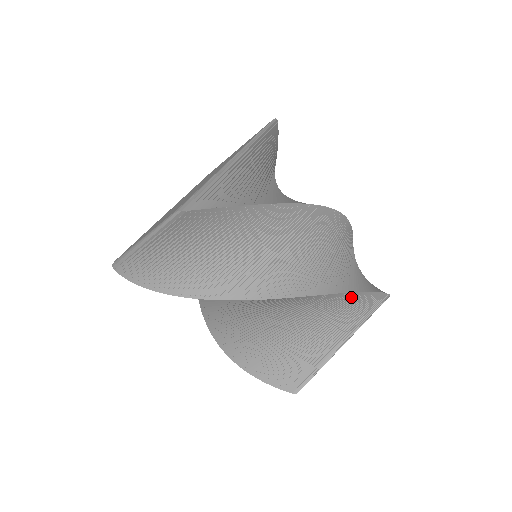
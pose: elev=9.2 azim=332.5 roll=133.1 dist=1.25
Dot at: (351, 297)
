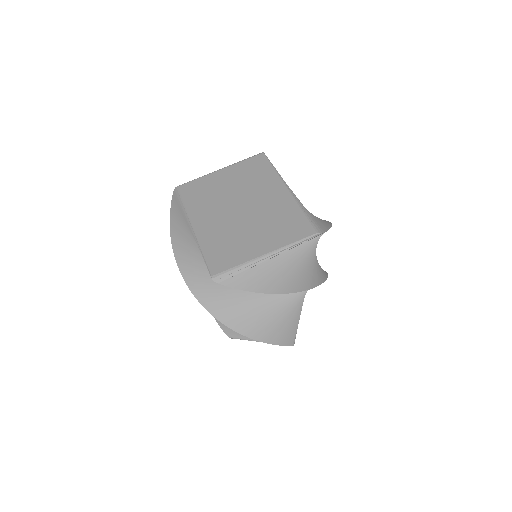
Dot at: occluded
